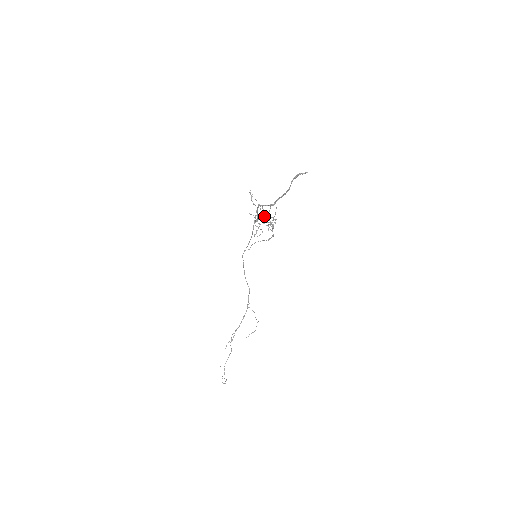
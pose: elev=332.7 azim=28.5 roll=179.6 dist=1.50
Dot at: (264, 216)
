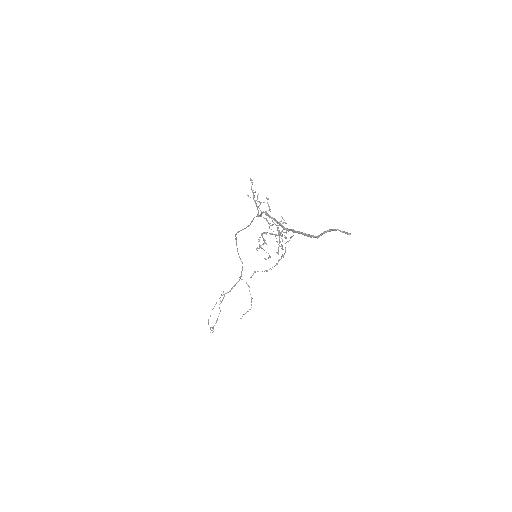
Dot at: (269, 207)
